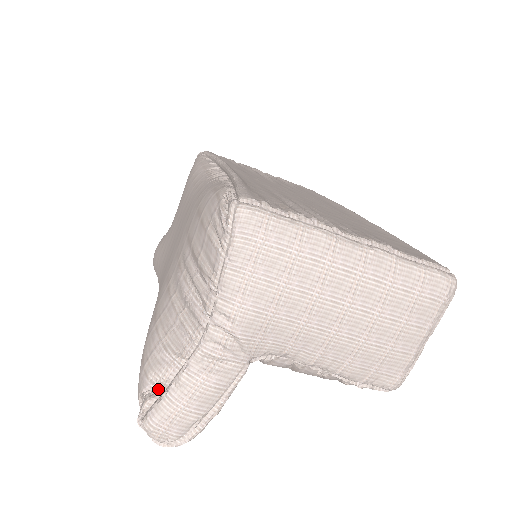
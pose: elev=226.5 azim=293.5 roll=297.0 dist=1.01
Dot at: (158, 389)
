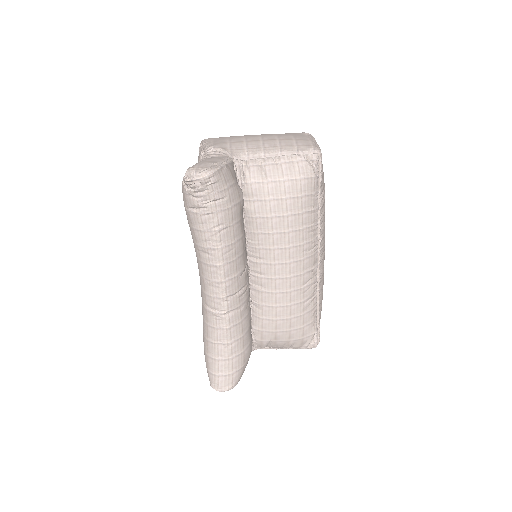
Dot at: occluded
